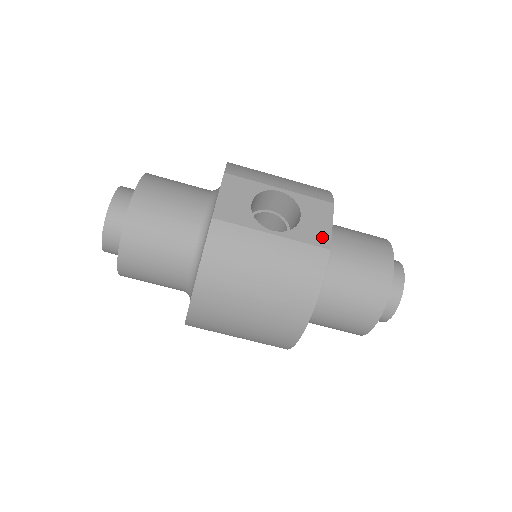
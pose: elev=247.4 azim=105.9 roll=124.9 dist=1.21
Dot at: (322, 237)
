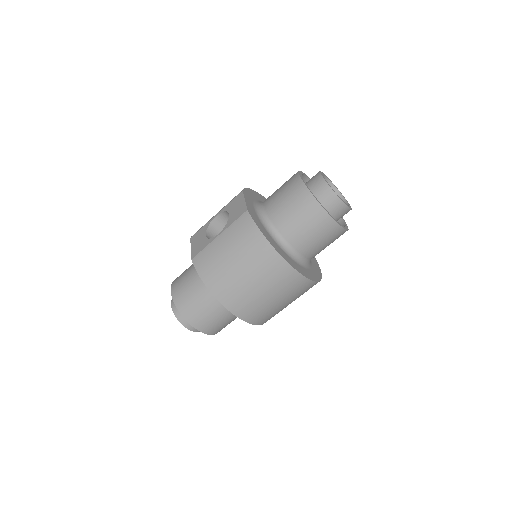
Dot at: (241, 210)
